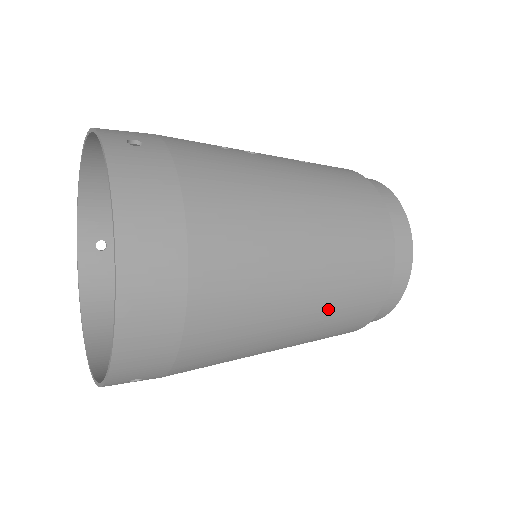
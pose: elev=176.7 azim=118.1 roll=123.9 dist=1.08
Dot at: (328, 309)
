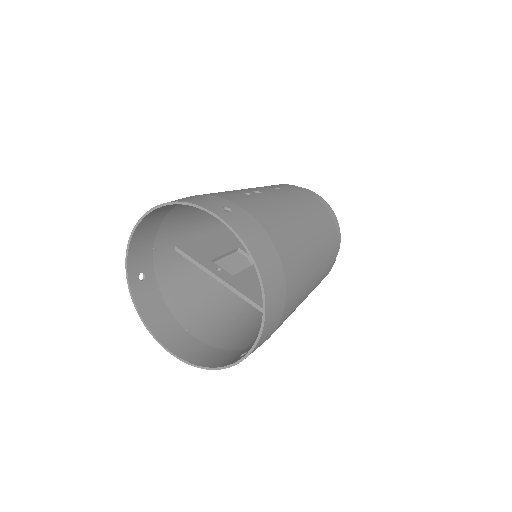
Dot at: (319, 279)
